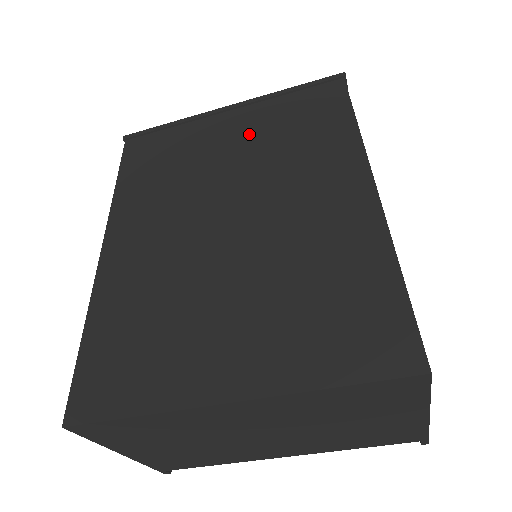
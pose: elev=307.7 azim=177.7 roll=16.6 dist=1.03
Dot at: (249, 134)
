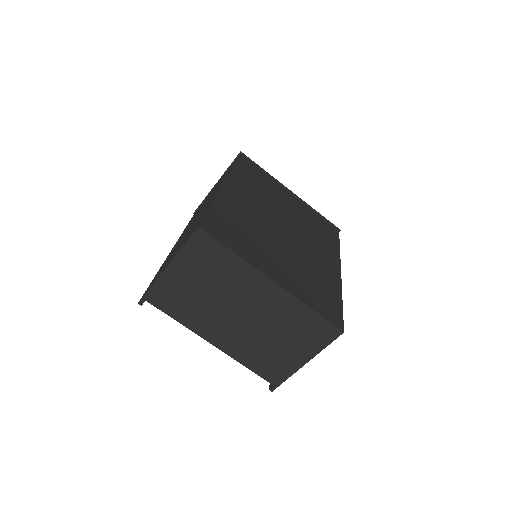
Dot at: (298, 210)
